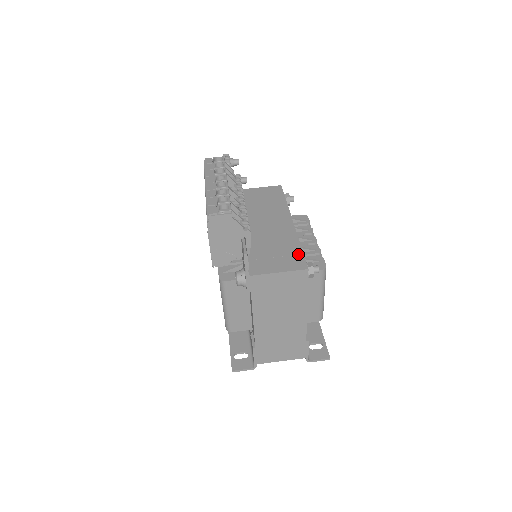
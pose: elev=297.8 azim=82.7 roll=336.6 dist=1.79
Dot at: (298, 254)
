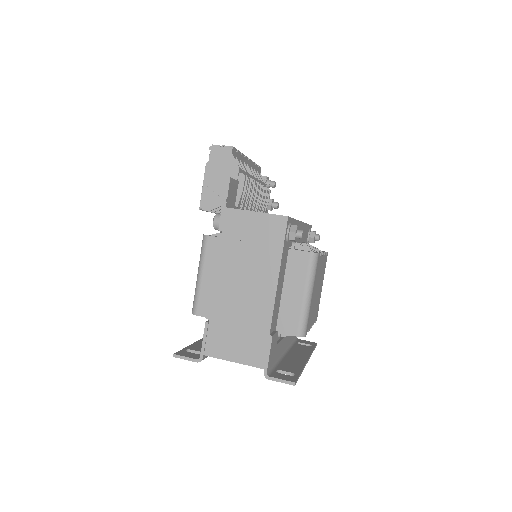
Dot at: occluded
